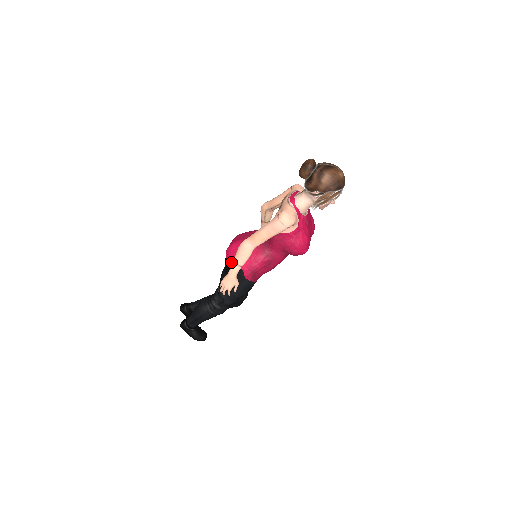
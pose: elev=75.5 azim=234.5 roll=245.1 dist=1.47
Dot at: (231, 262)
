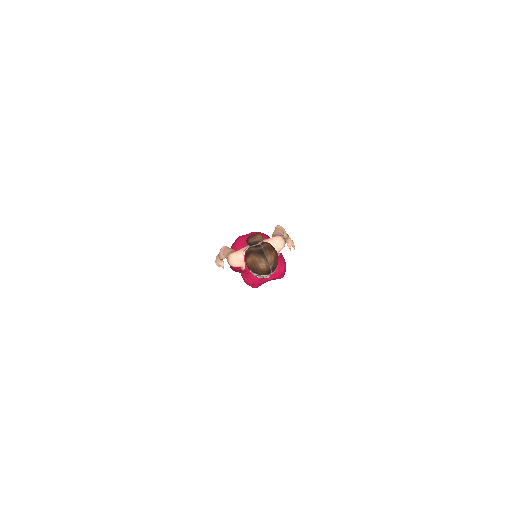
Dot at: occluded
